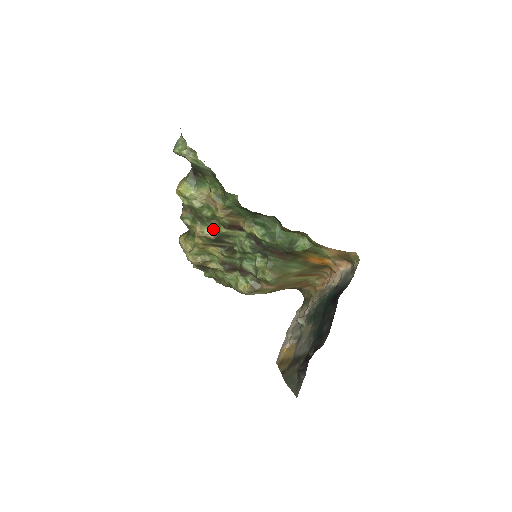
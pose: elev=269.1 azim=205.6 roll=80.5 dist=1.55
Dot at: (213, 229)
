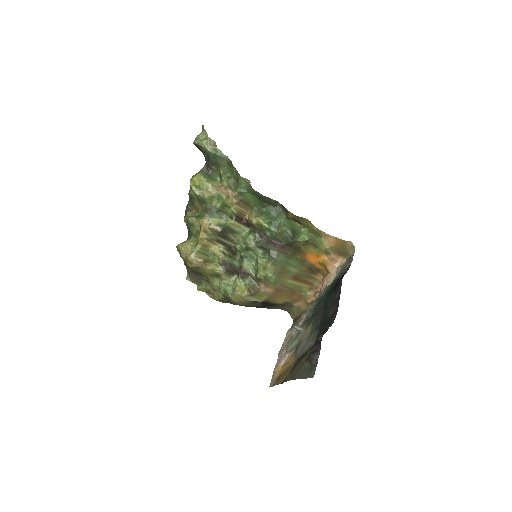
Dot at: (220, 222)
